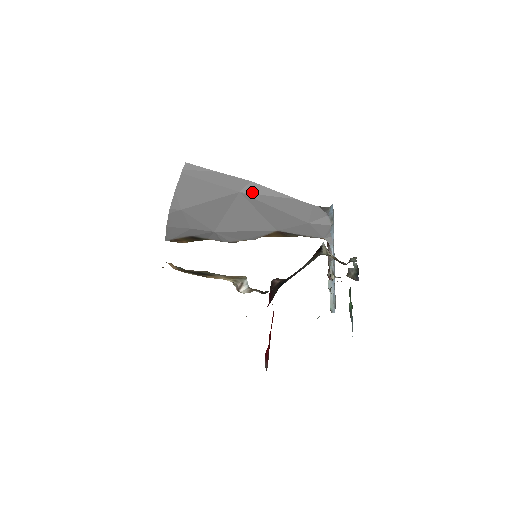
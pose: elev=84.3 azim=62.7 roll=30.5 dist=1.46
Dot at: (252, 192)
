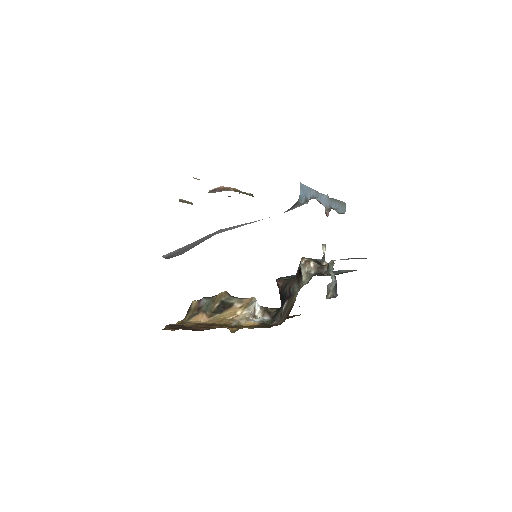
Dot at: occluded
